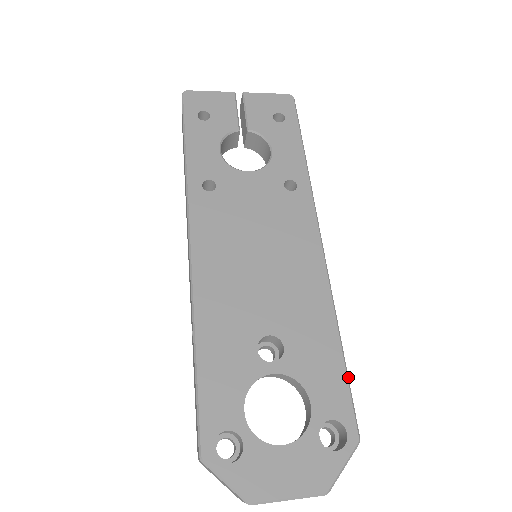
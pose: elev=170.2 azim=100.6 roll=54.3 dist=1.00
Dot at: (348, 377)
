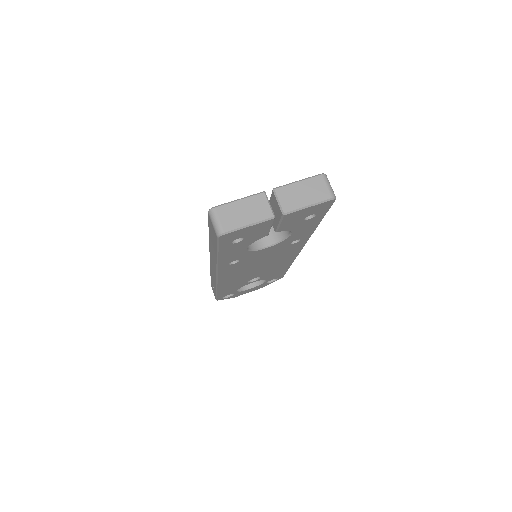
Dot at: occluded
